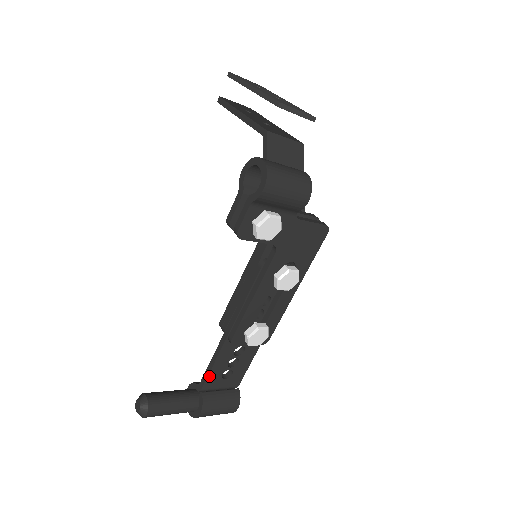
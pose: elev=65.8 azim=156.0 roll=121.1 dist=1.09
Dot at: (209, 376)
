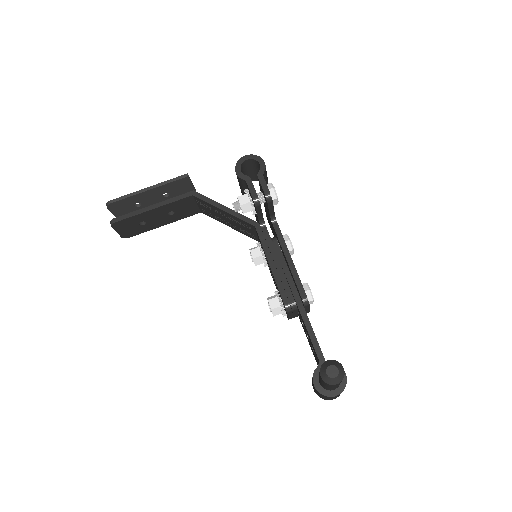
Dot at: occluded
